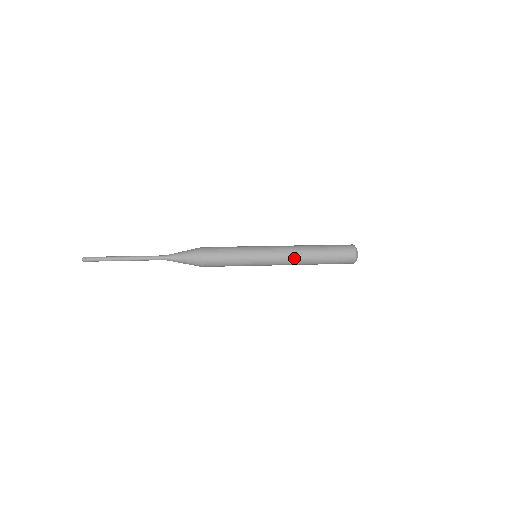
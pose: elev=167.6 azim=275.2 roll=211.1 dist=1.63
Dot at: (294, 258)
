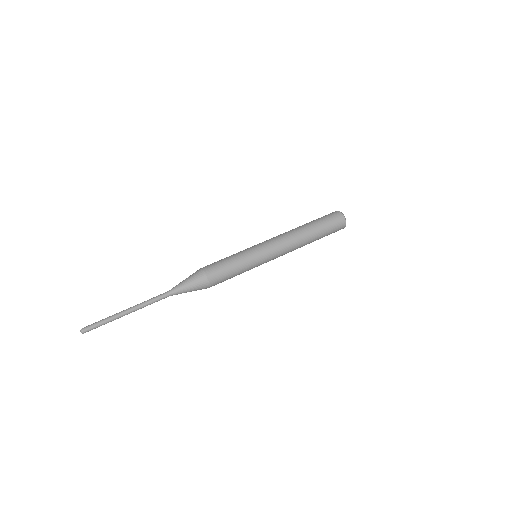
Dot at: (291, 251)
